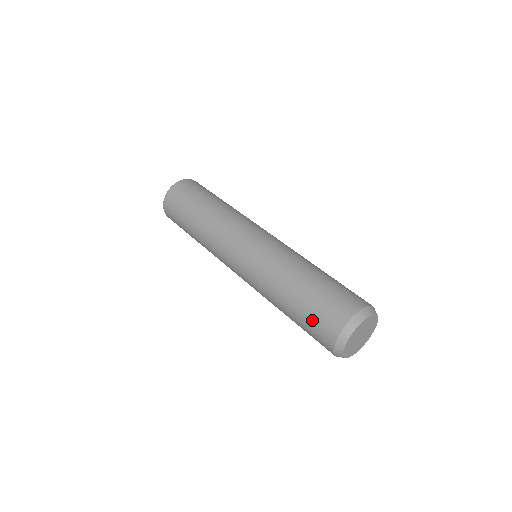
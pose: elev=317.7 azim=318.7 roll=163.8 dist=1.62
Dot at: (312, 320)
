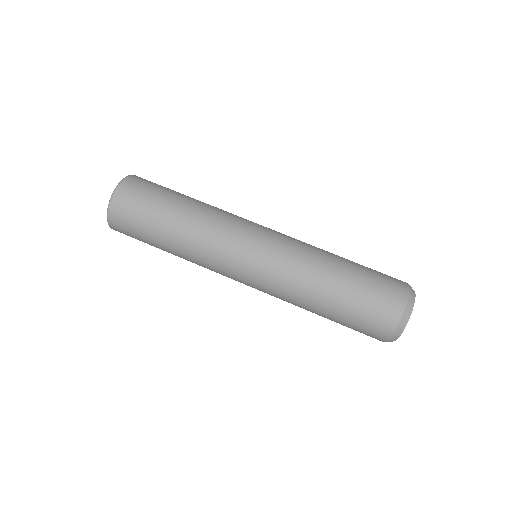
Dot at: occluded
